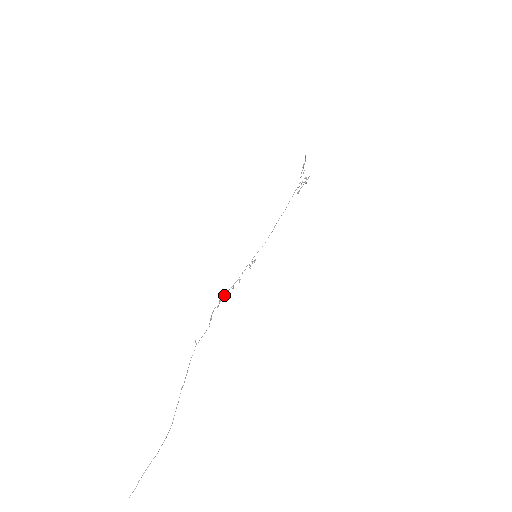
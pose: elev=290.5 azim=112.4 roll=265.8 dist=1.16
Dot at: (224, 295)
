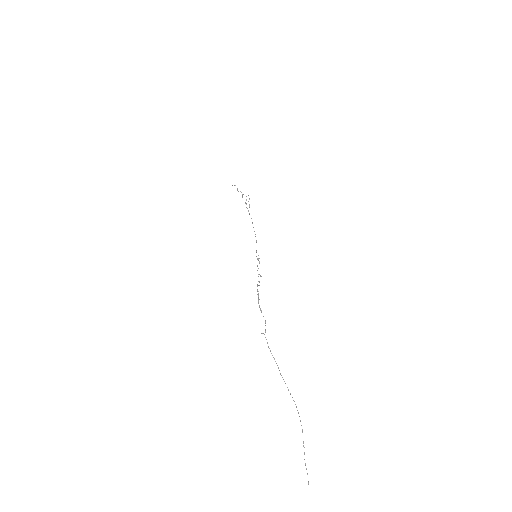
Dot at: (257, 290)
